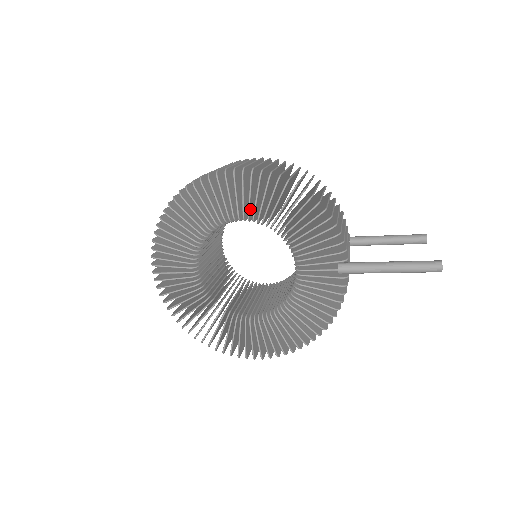
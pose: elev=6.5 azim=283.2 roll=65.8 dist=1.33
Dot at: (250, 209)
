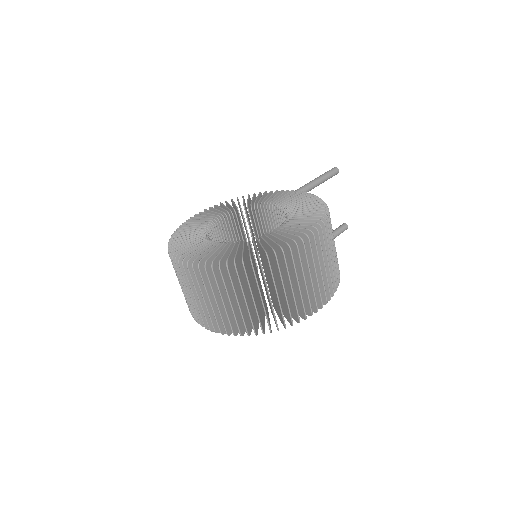
Dot at: occluded
